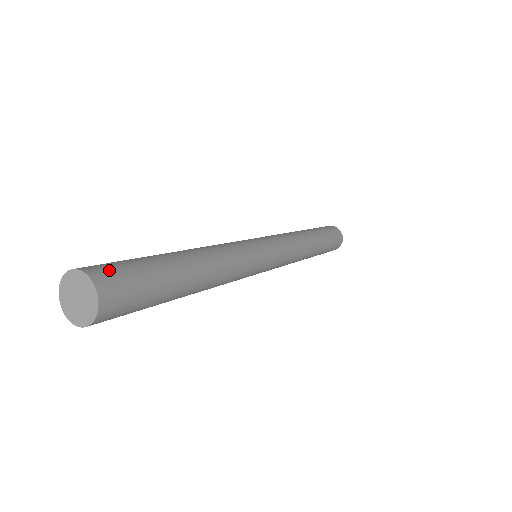
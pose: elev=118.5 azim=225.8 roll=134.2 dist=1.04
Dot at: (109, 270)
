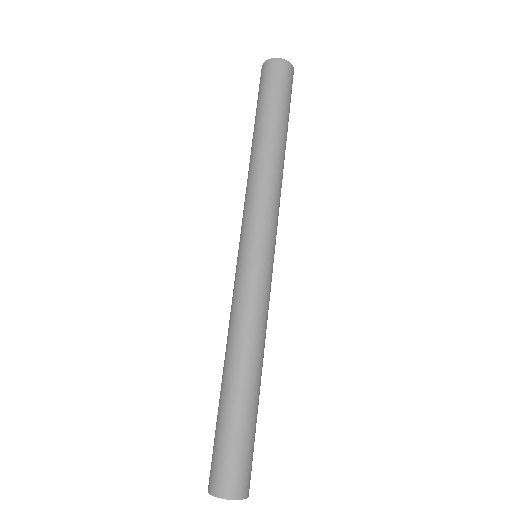
Dot at: (229, 478)
